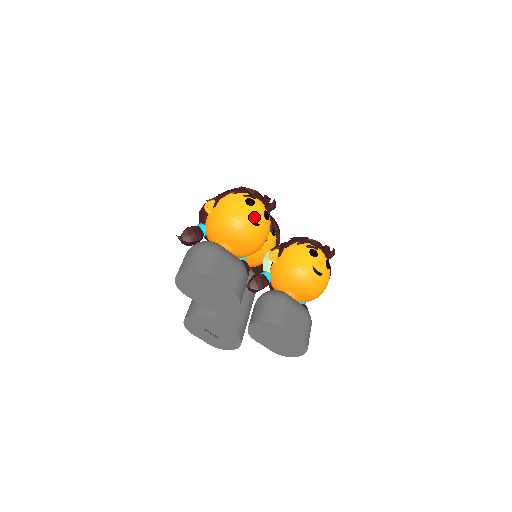
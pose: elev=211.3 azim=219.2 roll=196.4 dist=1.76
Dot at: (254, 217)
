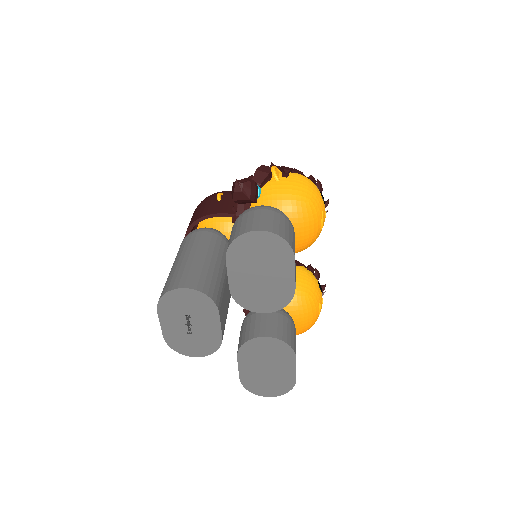
Dot at: (324, 217)
